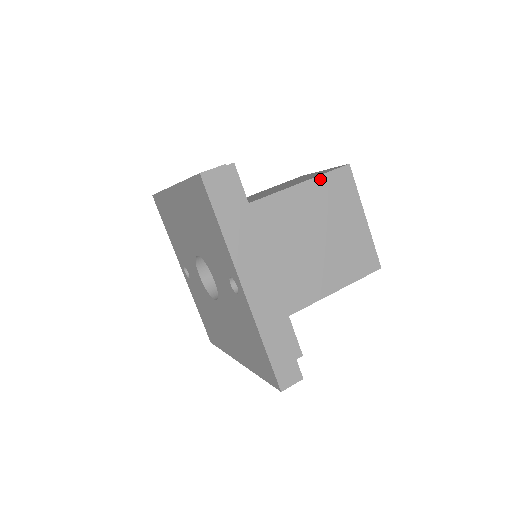
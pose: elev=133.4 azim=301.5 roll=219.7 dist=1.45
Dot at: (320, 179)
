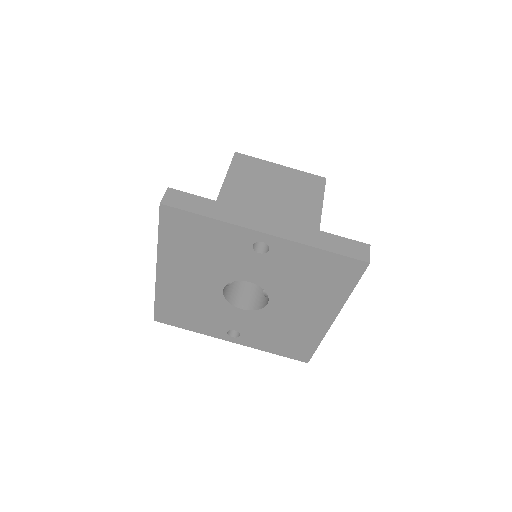
Dot at: (231, 171)
